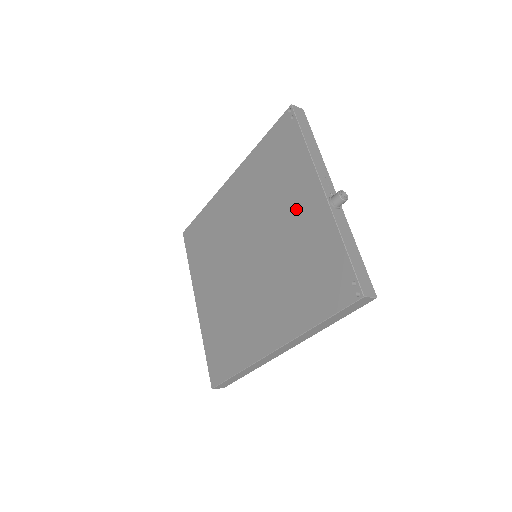
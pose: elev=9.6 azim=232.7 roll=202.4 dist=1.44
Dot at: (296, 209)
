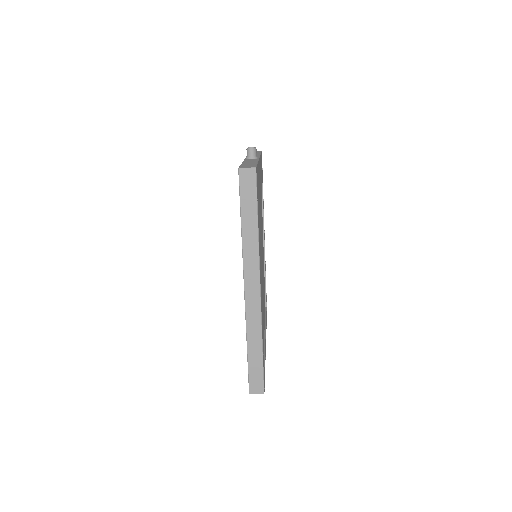
Dot at: occluded
